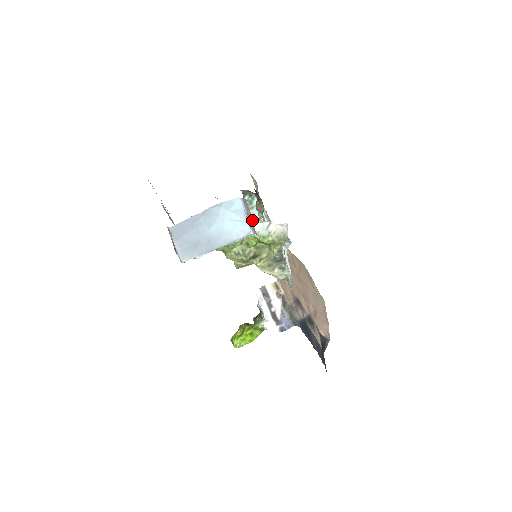
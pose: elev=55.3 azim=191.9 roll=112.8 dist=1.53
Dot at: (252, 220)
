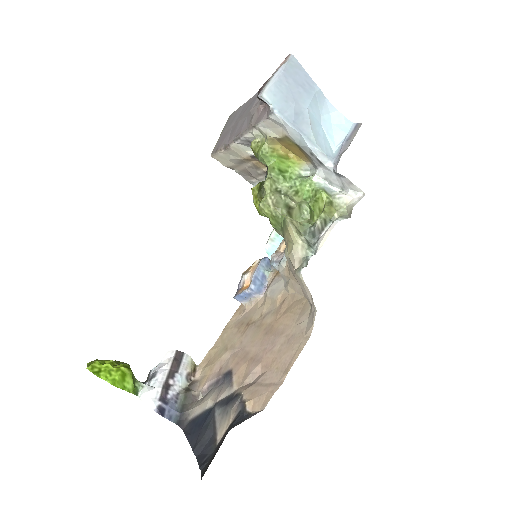
Dot at: (346, 148)
